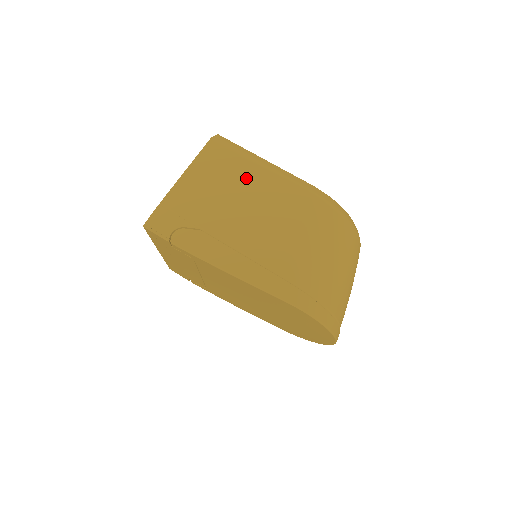
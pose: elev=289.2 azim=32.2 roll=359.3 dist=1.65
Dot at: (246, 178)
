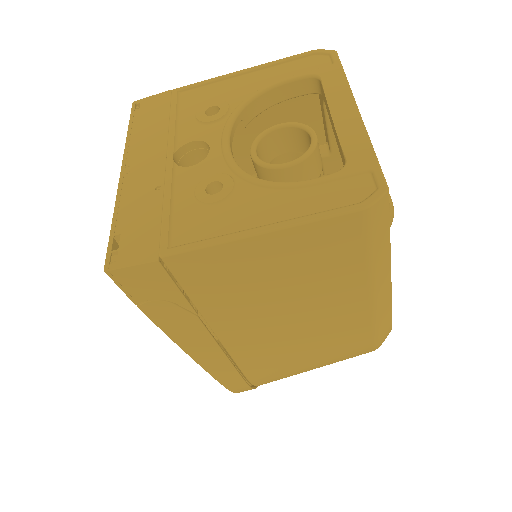
Dot at: (331, 292)
